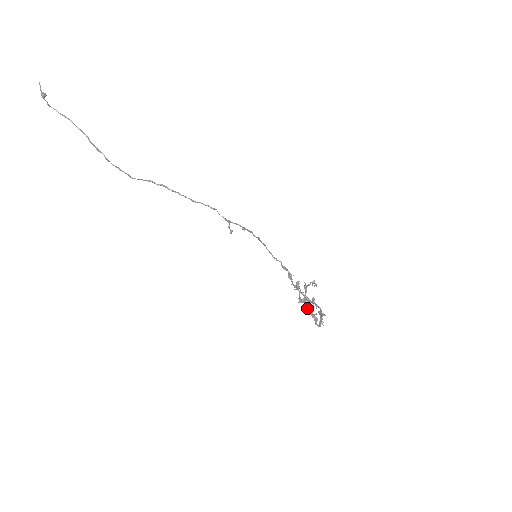
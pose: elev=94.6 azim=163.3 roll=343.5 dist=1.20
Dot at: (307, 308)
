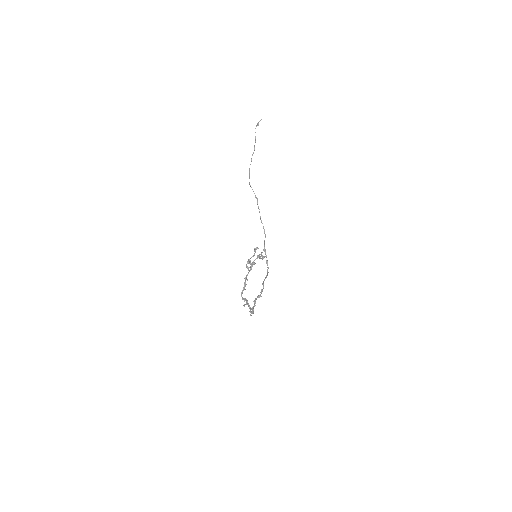
Dot at: occluded
